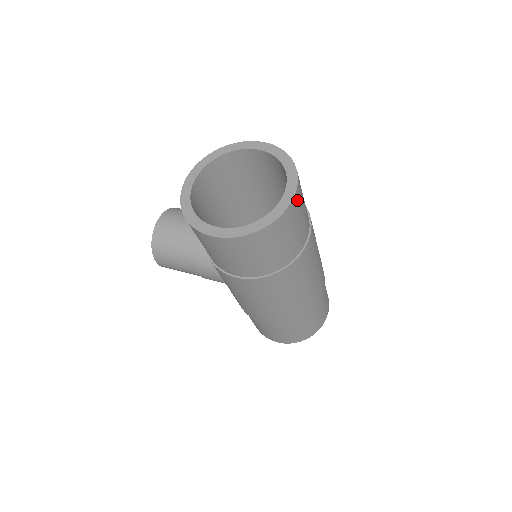
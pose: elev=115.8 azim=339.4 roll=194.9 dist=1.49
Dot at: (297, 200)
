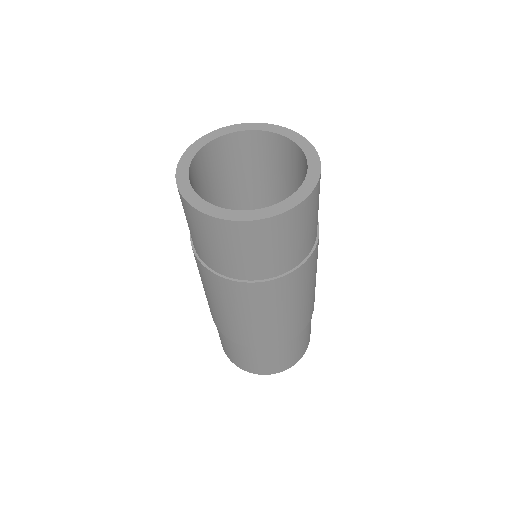
Dot at: (263, 228)
